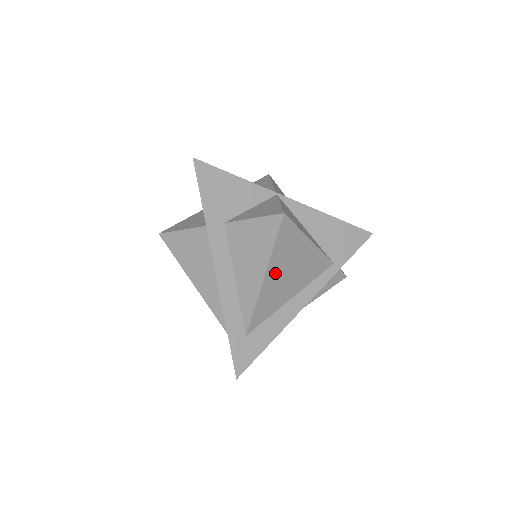
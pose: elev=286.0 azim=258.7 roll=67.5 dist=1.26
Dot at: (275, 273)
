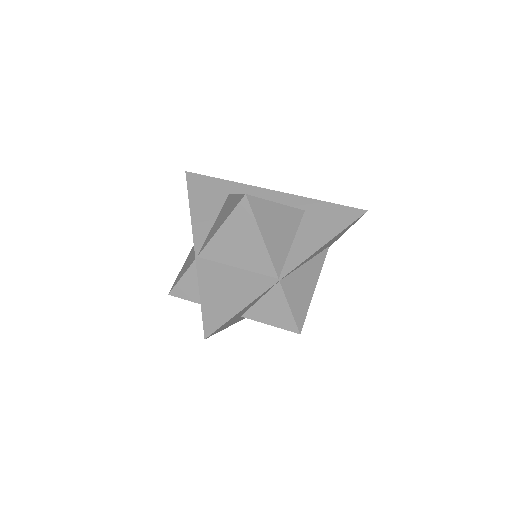
Dot at: occluded
